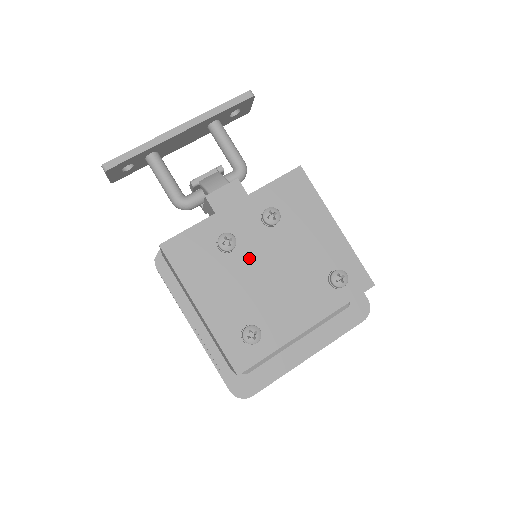
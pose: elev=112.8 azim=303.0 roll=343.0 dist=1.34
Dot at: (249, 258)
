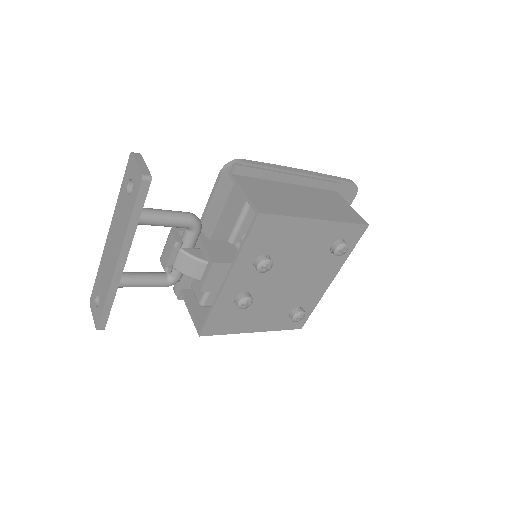
Dot at: (265, 291)
